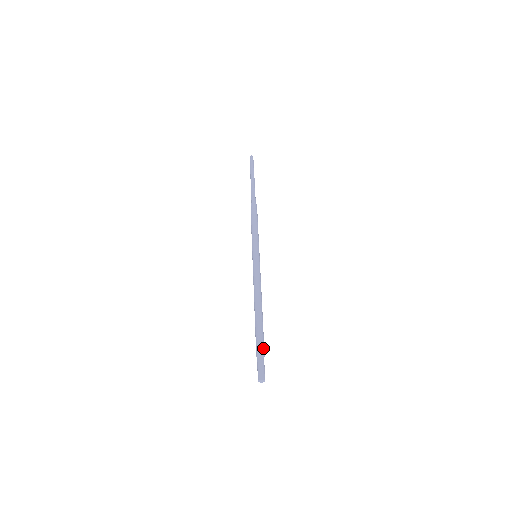
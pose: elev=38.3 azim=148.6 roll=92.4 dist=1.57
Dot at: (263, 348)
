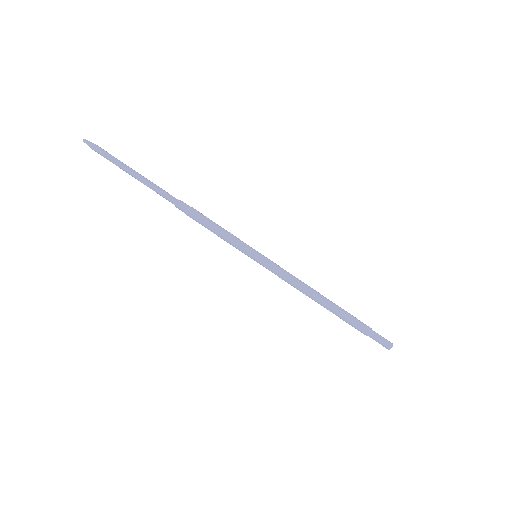
Dot at: (364, 328)
